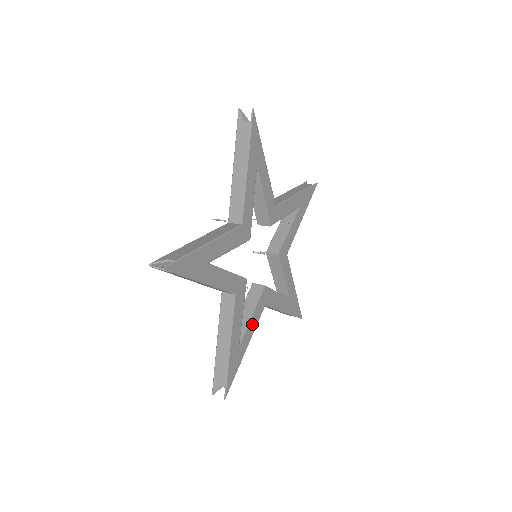
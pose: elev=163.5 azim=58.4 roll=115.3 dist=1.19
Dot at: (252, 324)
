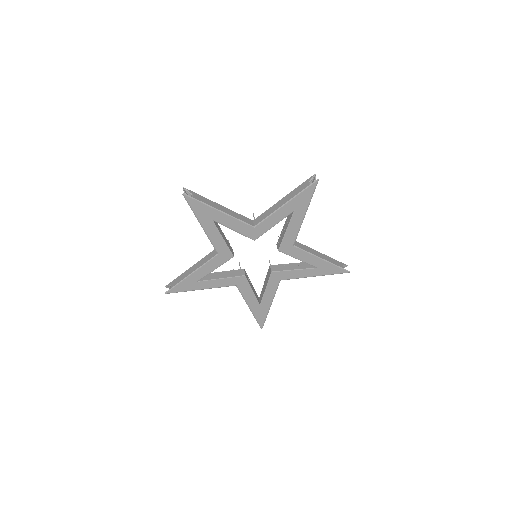
Dot at: (269, 293)
